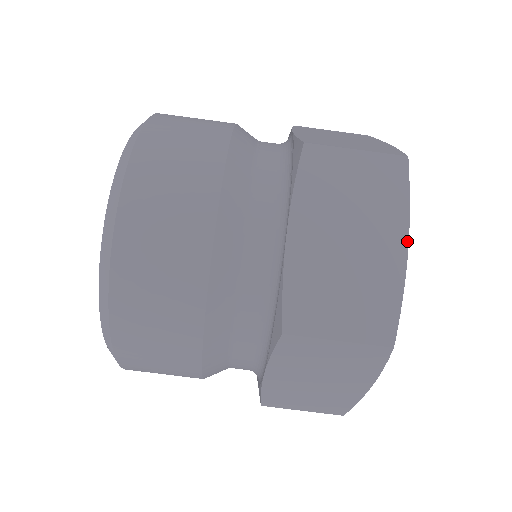
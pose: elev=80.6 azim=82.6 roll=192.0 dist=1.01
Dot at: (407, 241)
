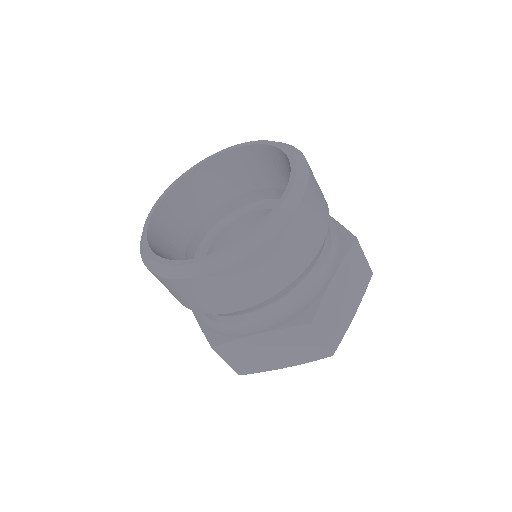
Dot at: (356, 310)
